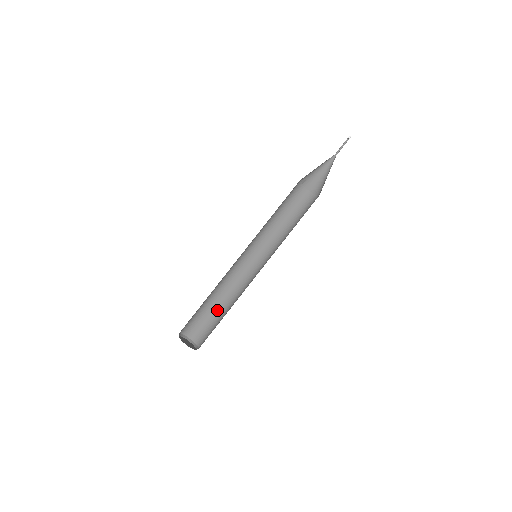
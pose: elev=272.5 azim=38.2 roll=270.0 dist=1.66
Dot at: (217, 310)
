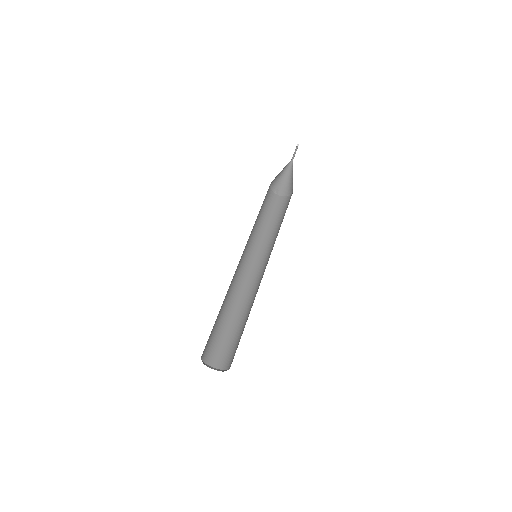
Dot at: (240, 327)
